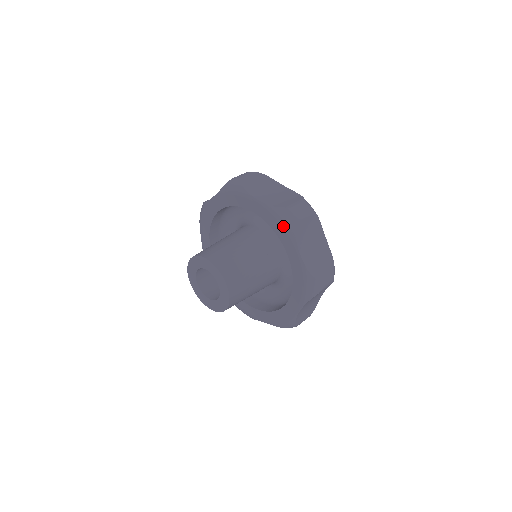
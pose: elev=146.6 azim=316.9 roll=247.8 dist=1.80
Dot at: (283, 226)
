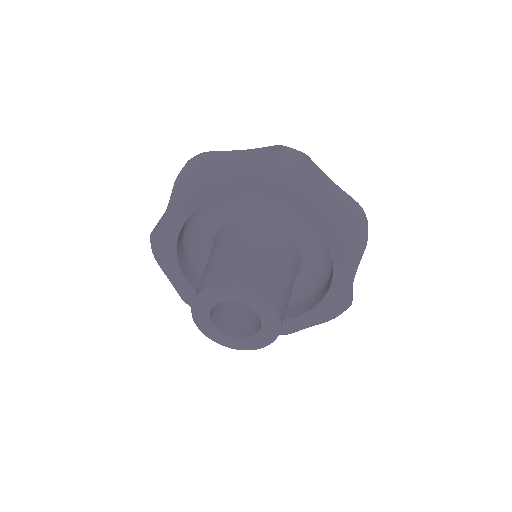
Dot at: (350, 249)
